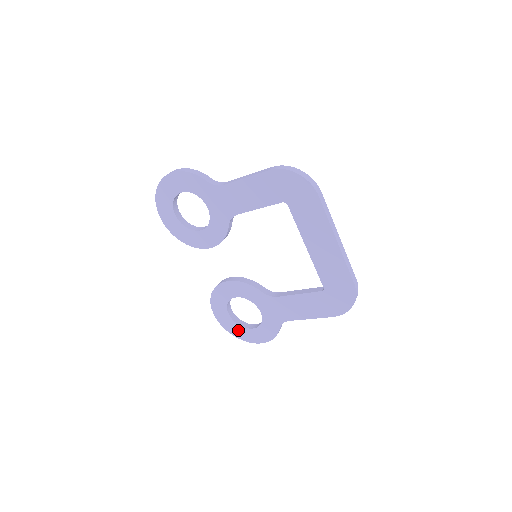
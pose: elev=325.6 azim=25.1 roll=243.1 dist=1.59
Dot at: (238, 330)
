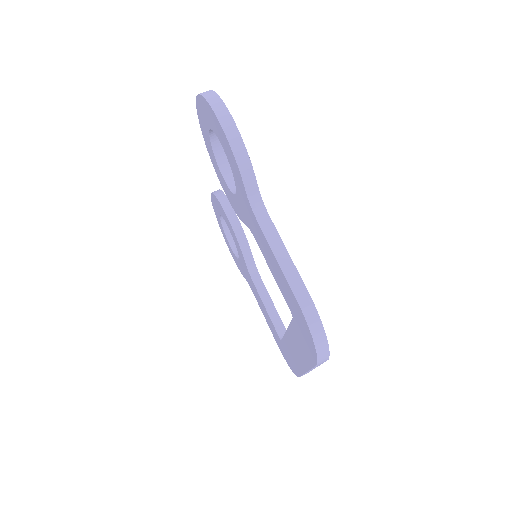
Dot at: (222, 228)
